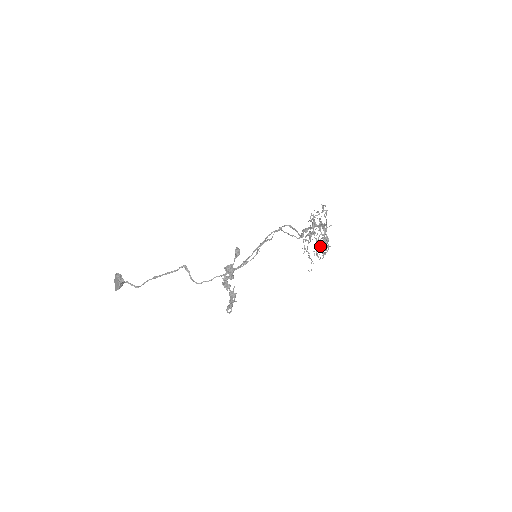
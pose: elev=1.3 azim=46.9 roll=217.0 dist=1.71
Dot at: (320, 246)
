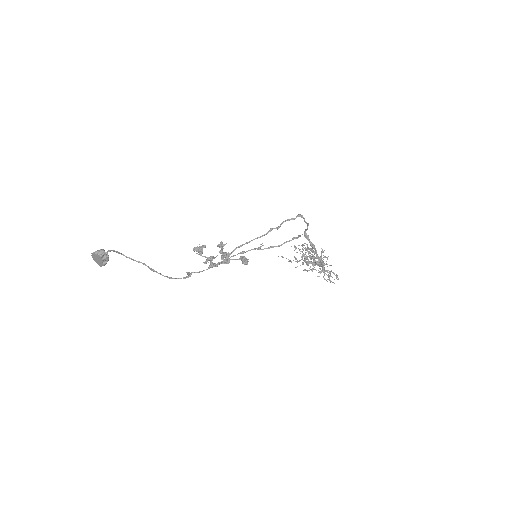
Dot at: (307, 247)
